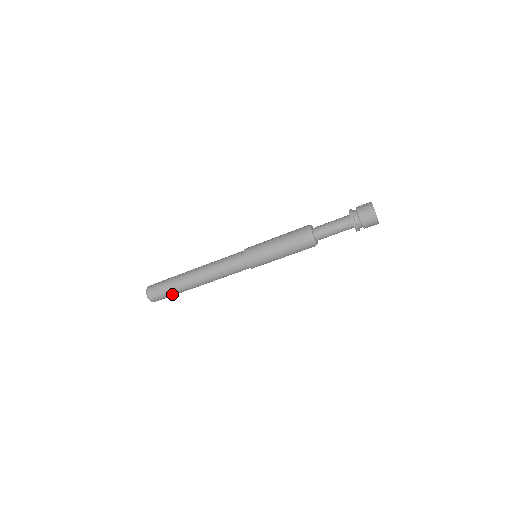
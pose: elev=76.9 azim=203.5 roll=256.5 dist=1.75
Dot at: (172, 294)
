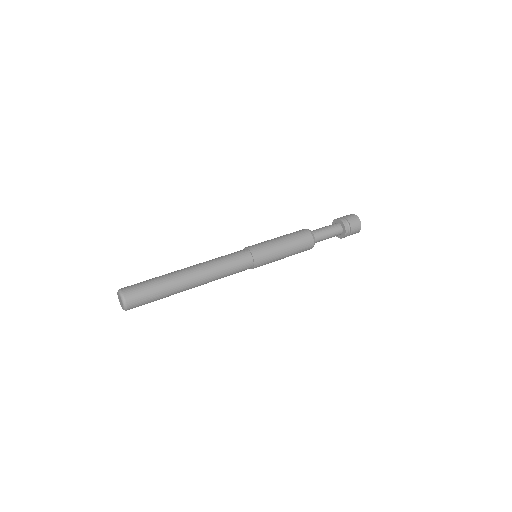
Dot at: (156, 290)
